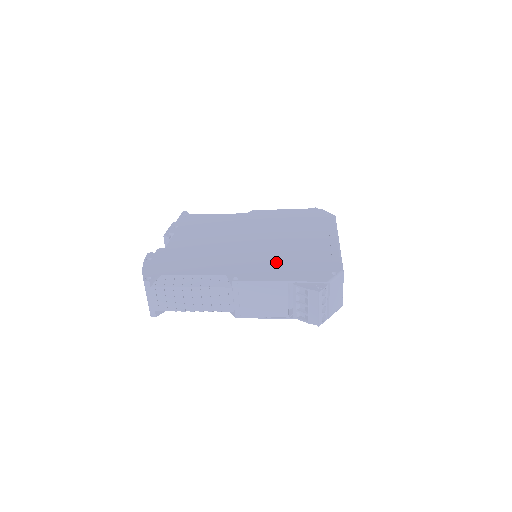
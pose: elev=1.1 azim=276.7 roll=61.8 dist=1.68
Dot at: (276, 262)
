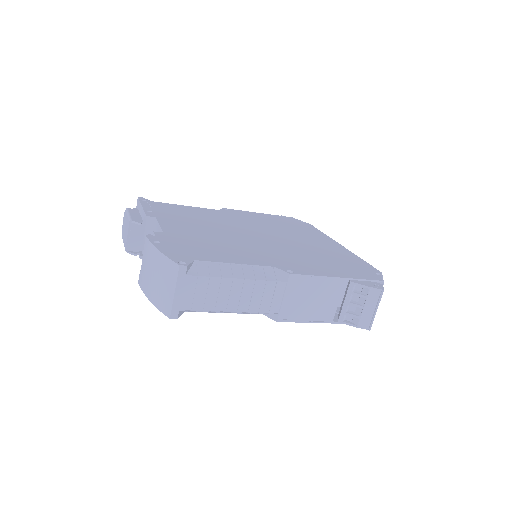
Dot at: (312, 259)
